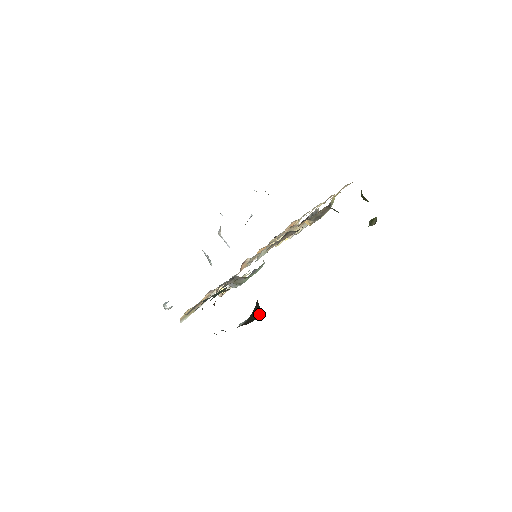
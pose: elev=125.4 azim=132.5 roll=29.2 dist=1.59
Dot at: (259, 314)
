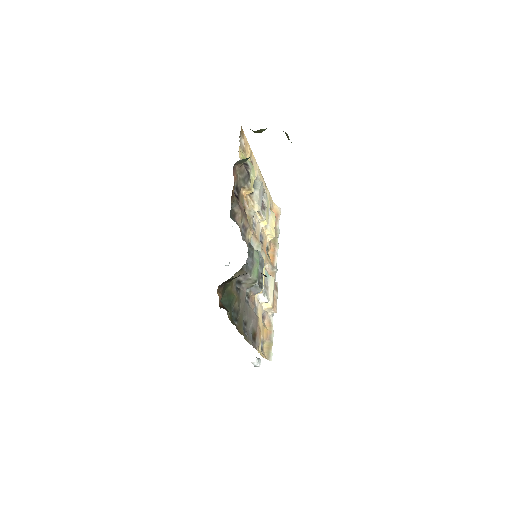
Dot at: occluded
